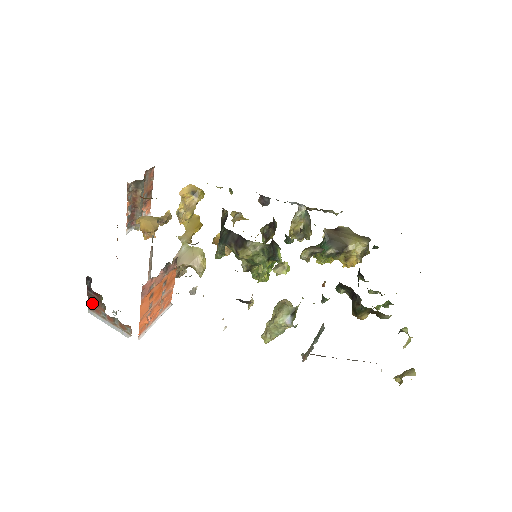
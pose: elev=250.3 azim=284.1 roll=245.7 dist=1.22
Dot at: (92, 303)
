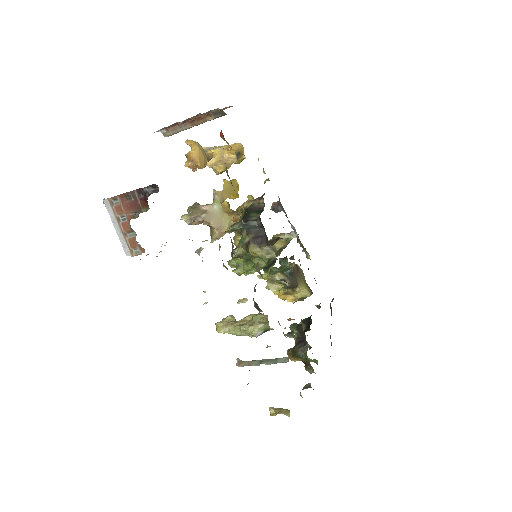
Dot at: (122, 200)
